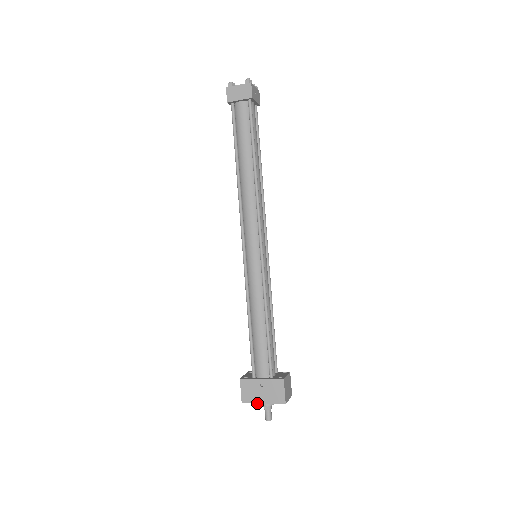
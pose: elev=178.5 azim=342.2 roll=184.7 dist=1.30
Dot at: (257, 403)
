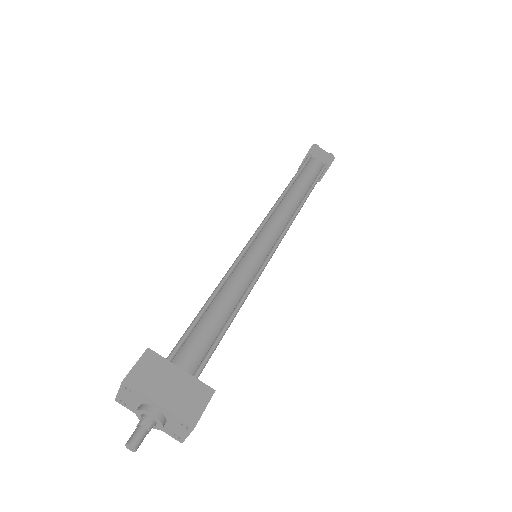
Dot at: (148, 397)
